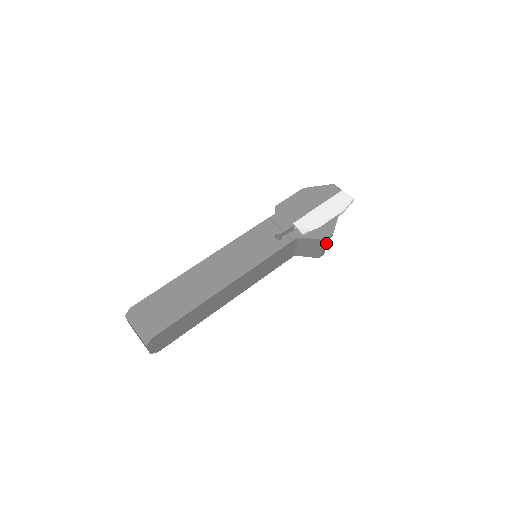
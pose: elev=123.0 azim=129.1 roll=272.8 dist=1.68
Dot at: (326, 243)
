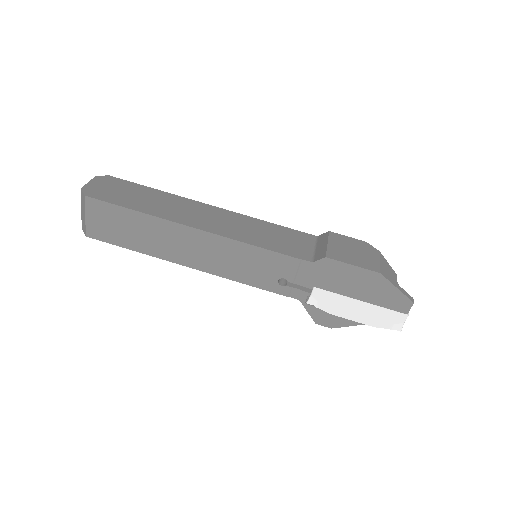
Dot at: occluded
